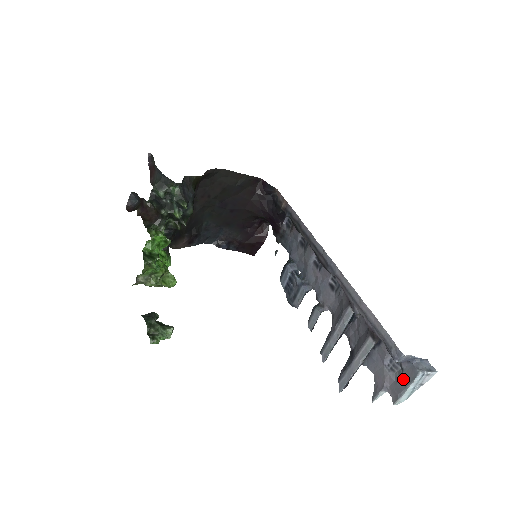
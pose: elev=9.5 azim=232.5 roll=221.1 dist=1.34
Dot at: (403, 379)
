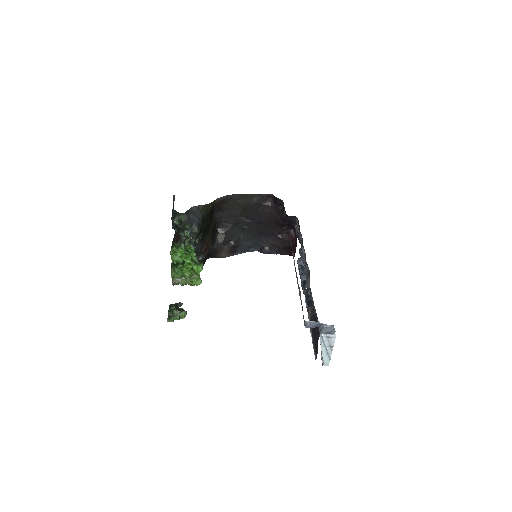
Dot at: occluded
